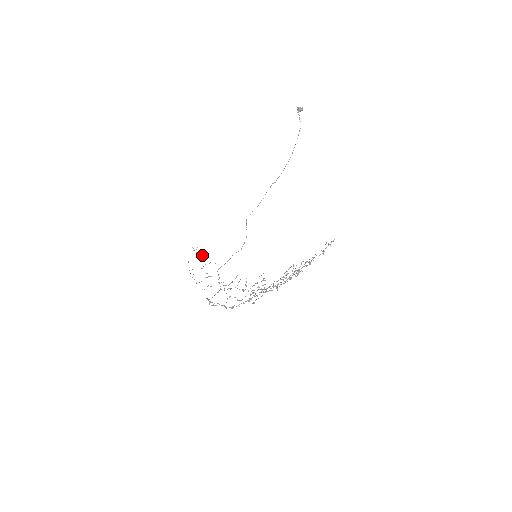
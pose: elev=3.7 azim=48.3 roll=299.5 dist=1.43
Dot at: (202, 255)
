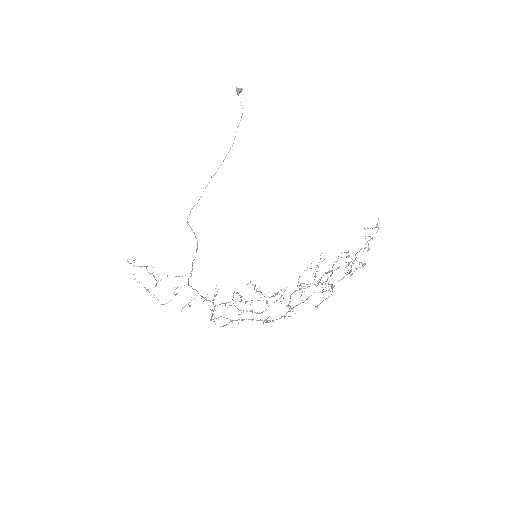
Dot at: (146, 268)
